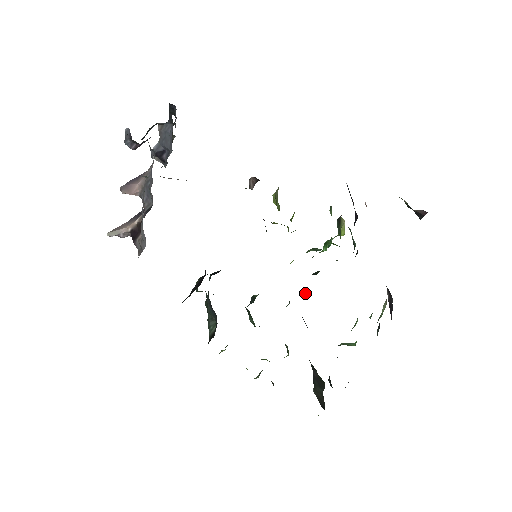
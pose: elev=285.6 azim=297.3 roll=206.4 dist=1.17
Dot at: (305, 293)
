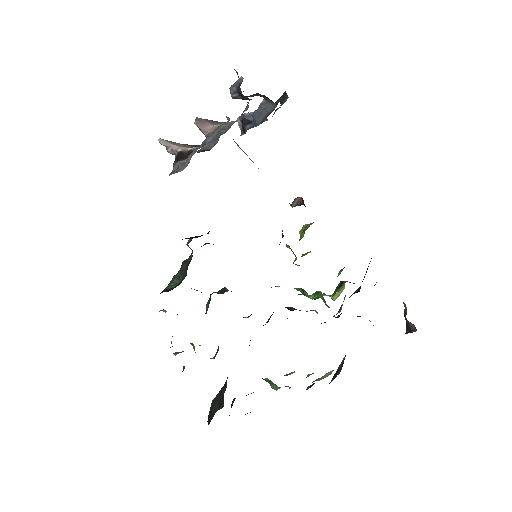
Dot at: (269, 318)
